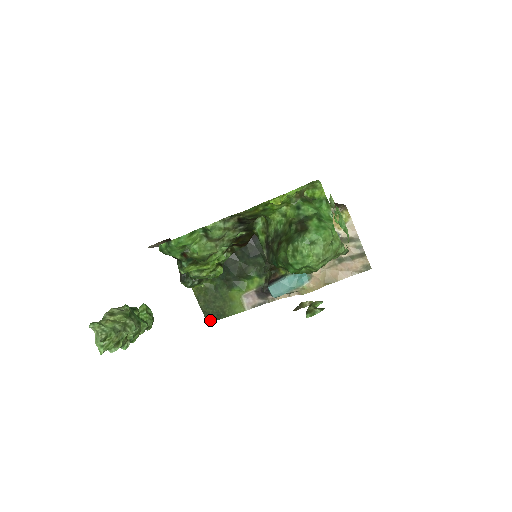
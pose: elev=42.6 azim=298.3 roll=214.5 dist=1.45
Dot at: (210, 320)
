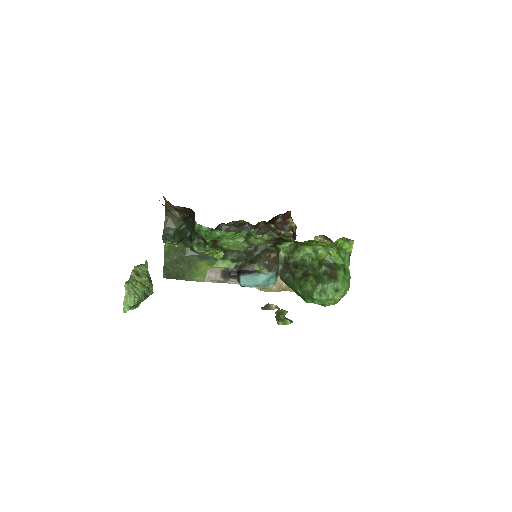
Dot at: (167, 276)
